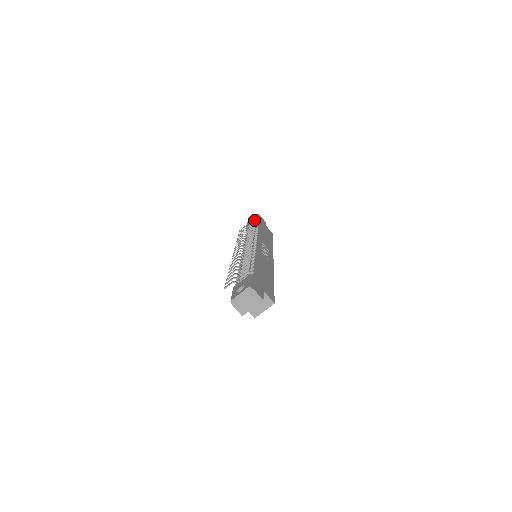
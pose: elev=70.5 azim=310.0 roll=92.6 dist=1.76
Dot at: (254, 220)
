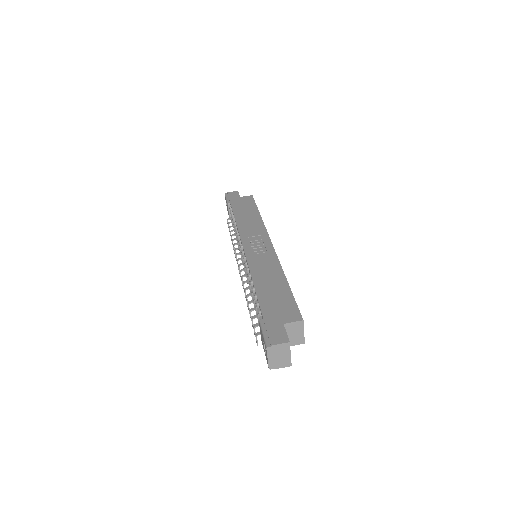
Dot at: occluded
